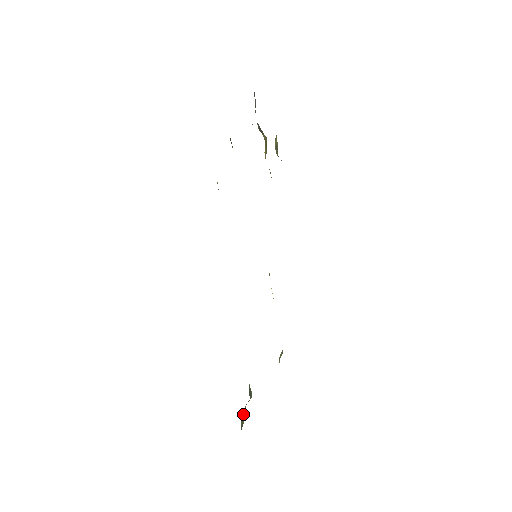
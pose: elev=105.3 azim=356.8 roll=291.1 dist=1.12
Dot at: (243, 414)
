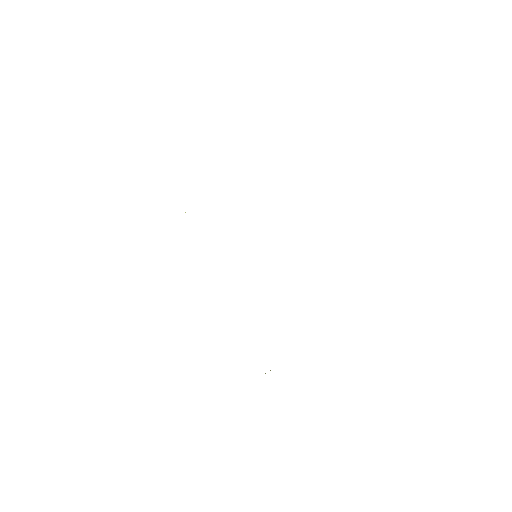
Dot at: occluded
